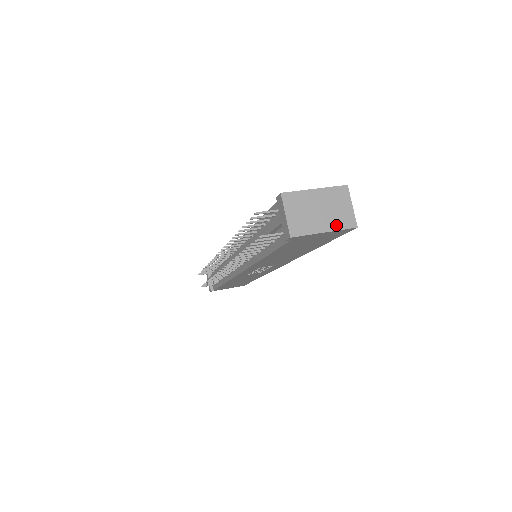
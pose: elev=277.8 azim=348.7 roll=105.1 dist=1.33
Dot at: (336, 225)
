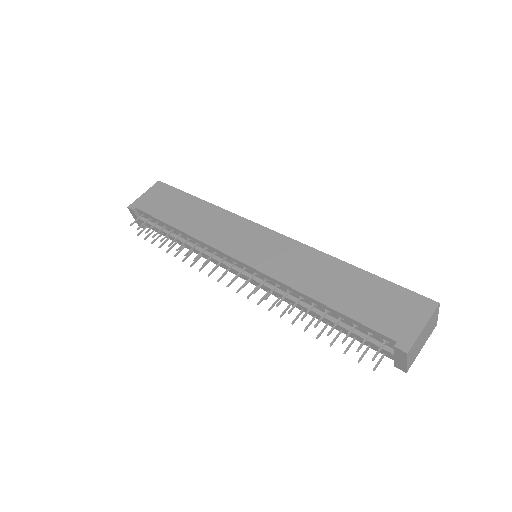
Dot at: (428, 337)
